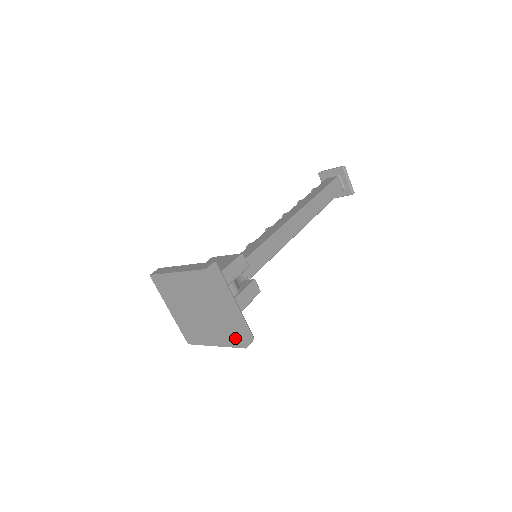
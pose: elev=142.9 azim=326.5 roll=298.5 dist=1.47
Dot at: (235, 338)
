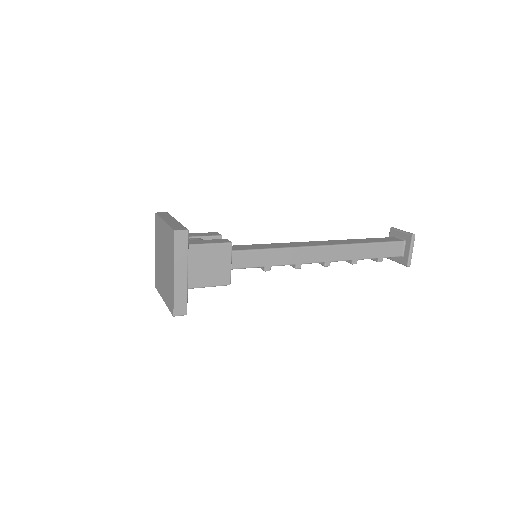
Dot at: (171, 236)
